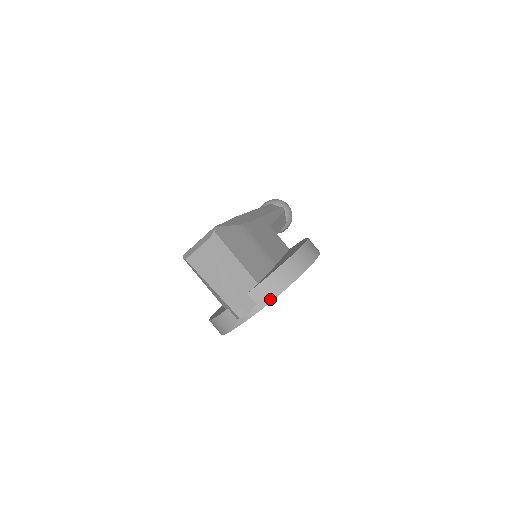
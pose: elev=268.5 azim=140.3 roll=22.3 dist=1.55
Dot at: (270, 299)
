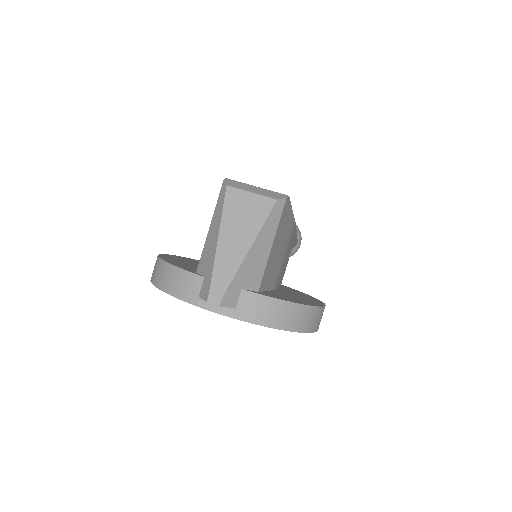
Dot at: (253, 320)
